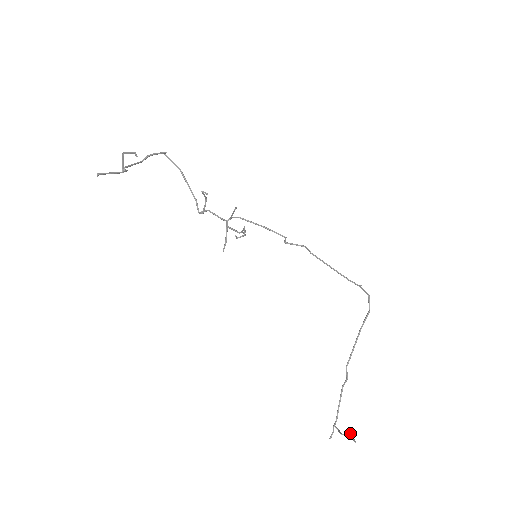
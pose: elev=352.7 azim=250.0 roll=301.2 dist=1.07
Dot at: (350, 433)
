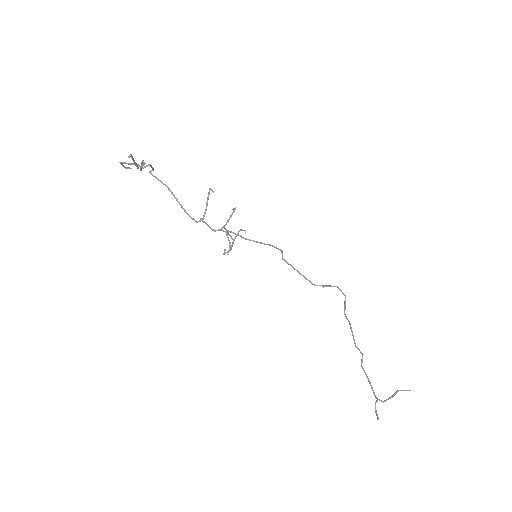
Dot at: occluded
